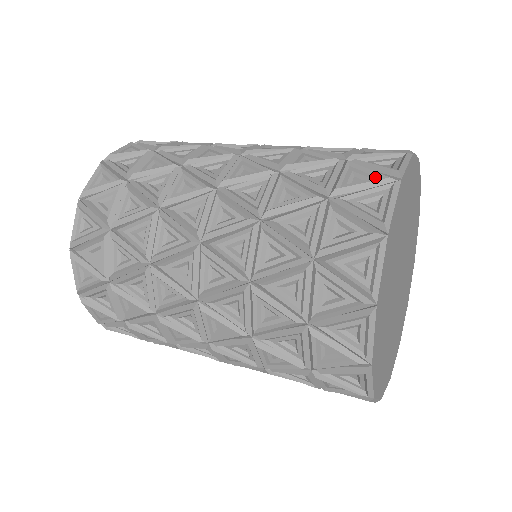
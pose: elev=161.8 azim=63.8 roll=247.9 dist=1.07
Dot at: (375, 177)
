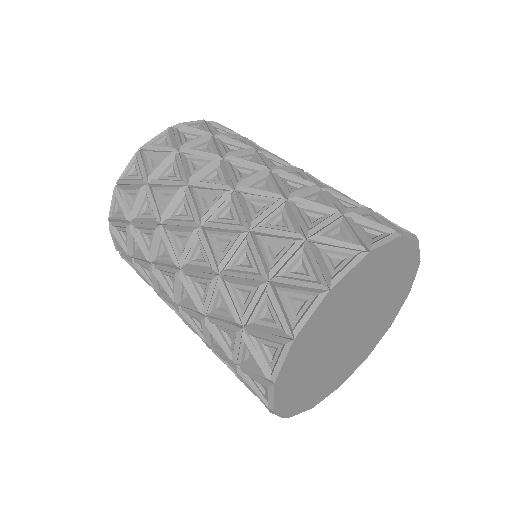
Dot at: (279, 323)
